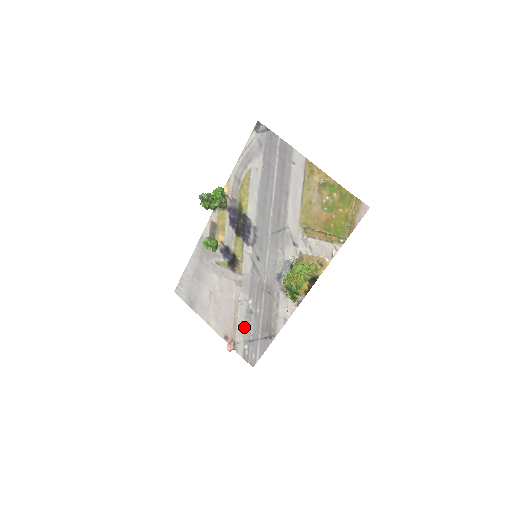
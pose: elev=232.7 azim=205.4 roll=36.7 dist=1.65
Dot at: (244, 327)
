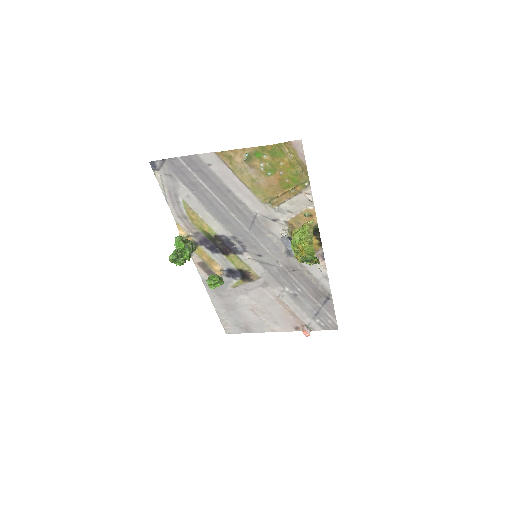
Dot at: (302, 310)
